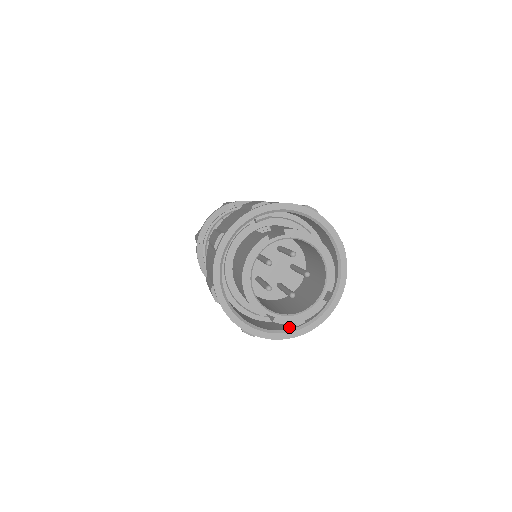
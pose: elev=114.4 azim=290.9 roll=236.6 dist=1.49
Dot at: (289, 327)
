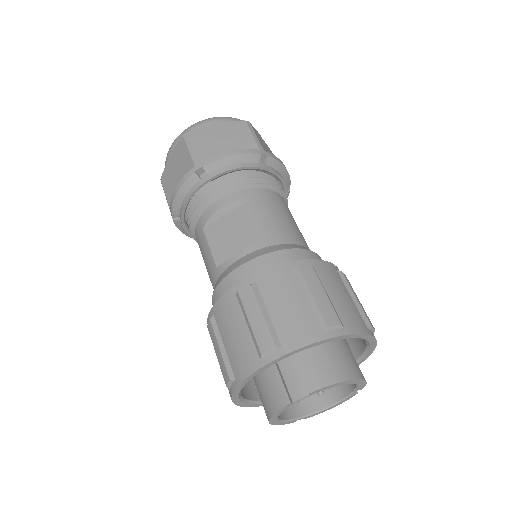
Dot at: occluded
